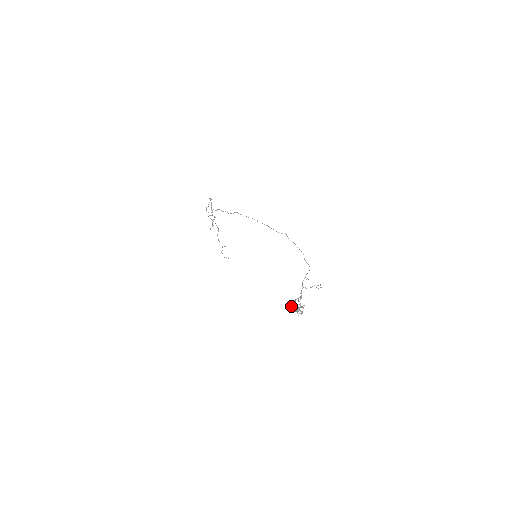
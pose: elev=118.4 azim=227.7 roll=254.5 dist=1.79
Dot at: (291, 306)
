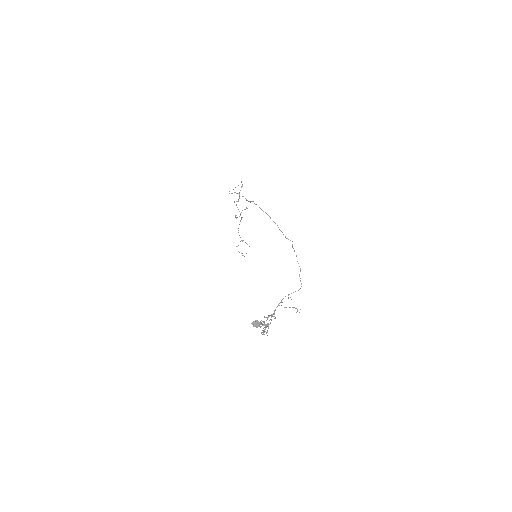
Dot at: (260, 321)
